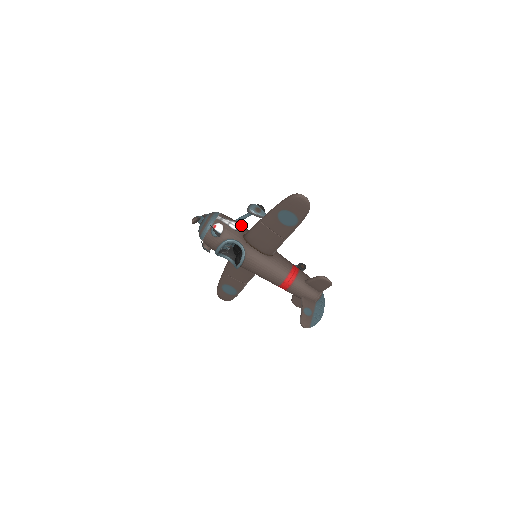
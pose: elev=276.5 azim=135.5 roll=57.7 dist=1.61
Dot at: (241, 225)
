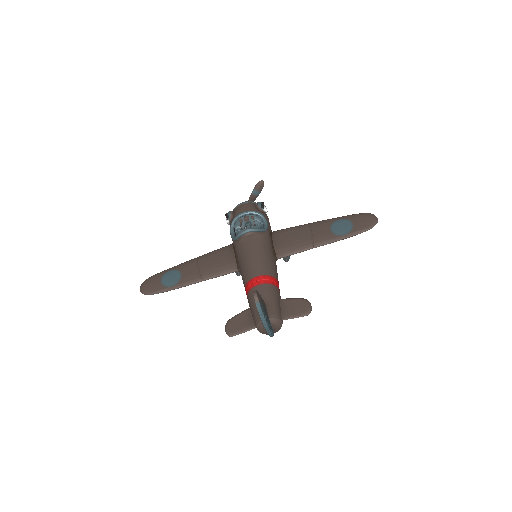
Dot at: occluded
